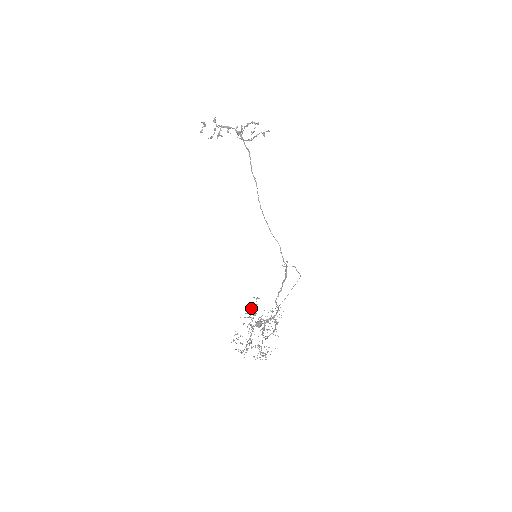
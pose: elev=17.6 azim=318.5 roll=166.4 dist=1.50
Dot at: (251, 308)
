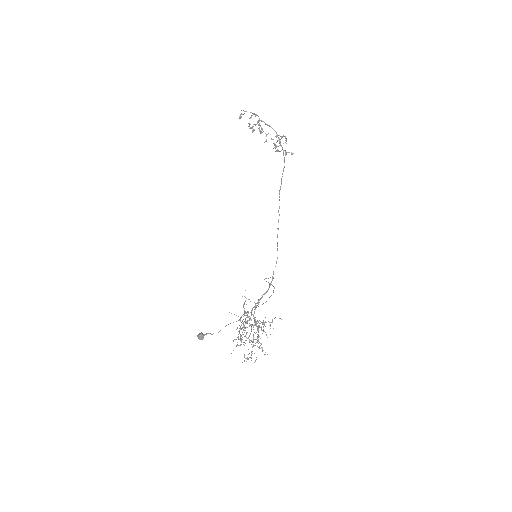
Dot at: (243, 305)
